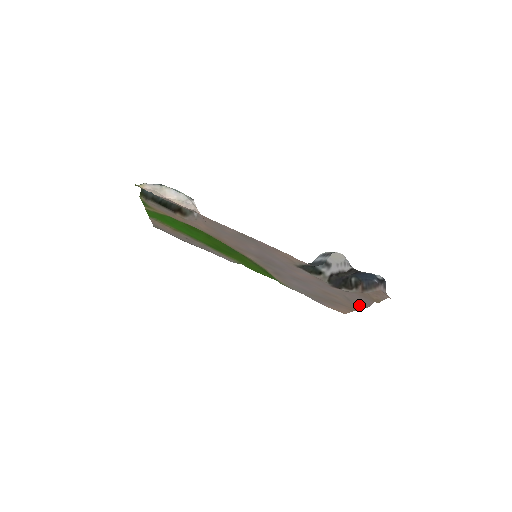
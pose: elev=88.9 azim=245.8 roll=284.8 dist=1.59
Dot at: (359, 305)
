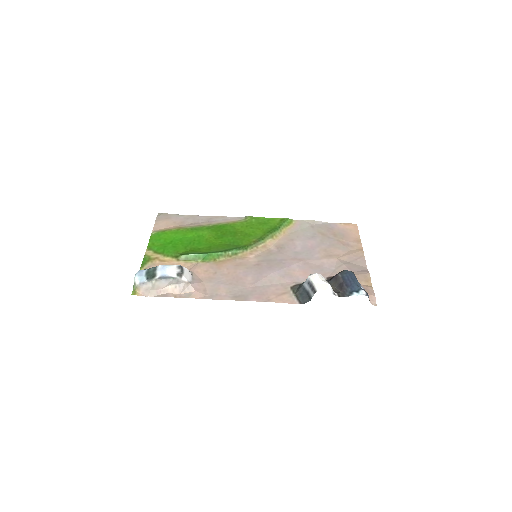
Dot at: (360, 262)
